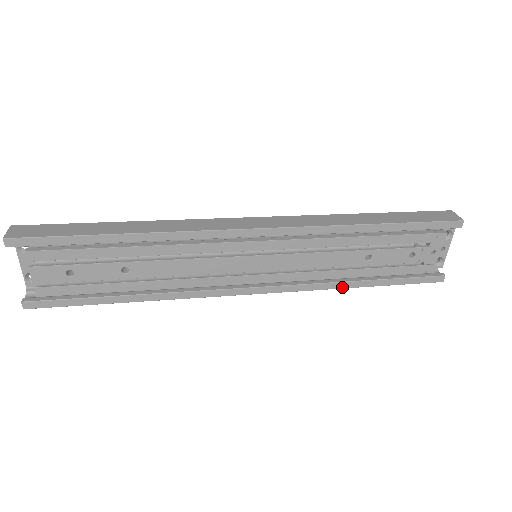
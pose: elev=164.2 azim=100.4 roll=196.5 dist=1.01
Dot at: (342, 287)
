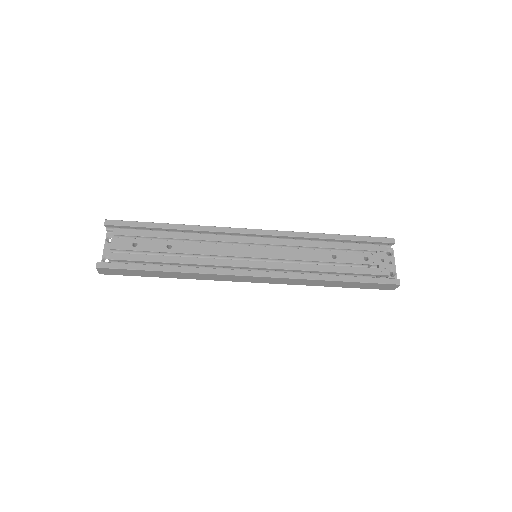
Dot at: (320, 279)
